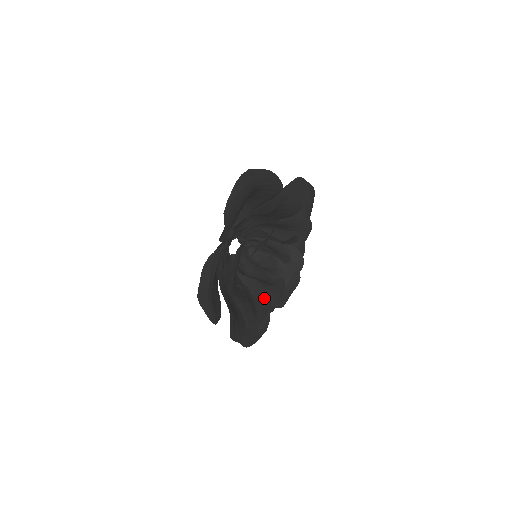
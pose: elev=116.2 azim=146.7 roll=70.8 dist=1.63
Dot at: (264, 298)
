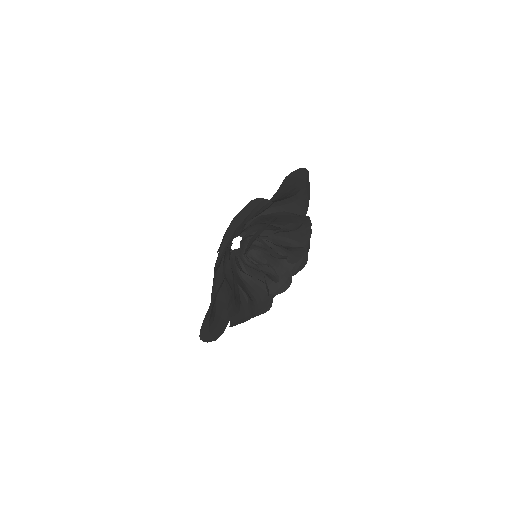
Dot at: (238, 300)
